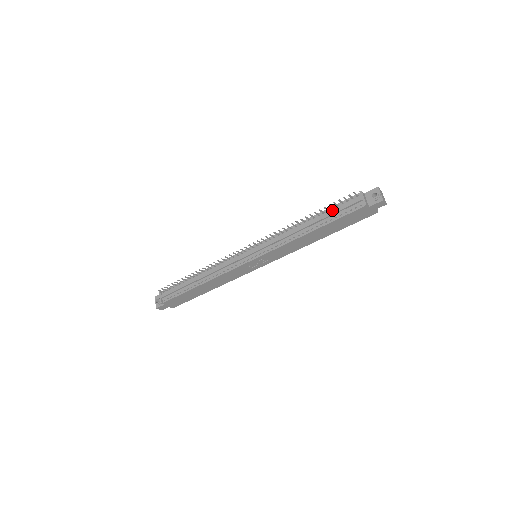
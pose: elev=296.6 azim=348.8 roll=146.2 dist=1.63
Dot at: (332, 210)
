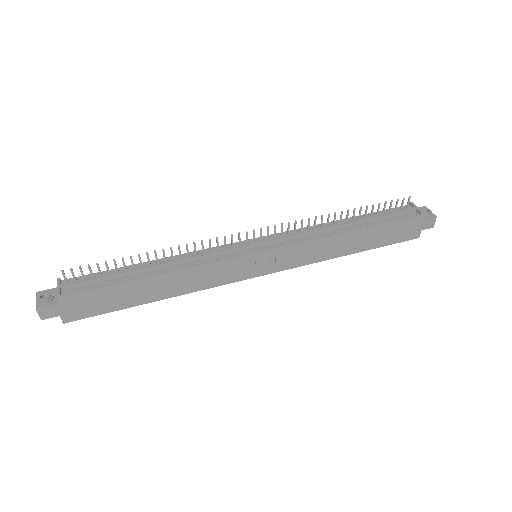
Dot at: (377, 214)
